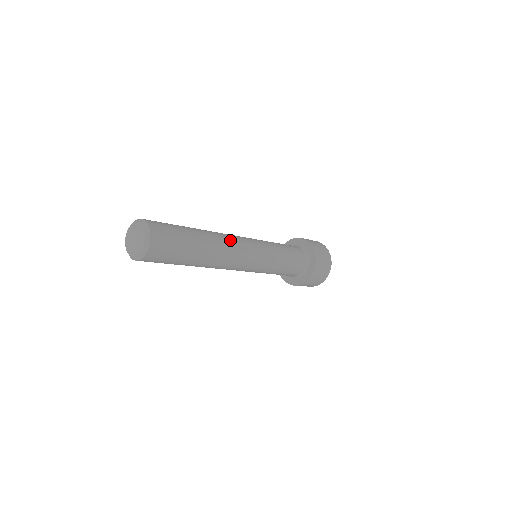
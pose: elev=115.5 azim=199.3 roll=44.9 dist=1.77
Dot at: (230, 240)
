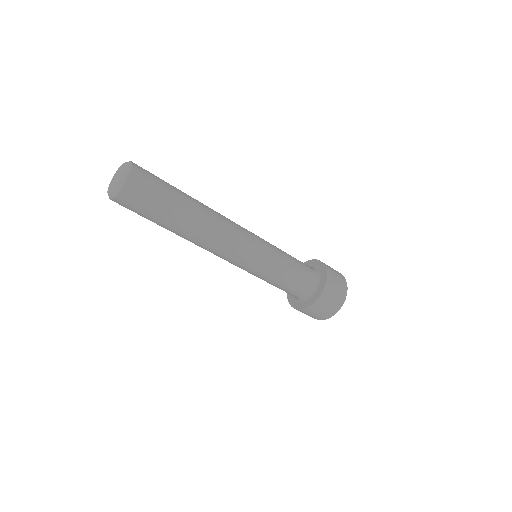
Dot at: (223, 216)
